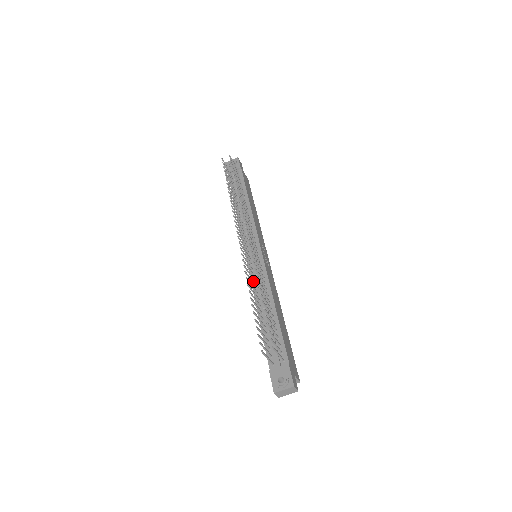
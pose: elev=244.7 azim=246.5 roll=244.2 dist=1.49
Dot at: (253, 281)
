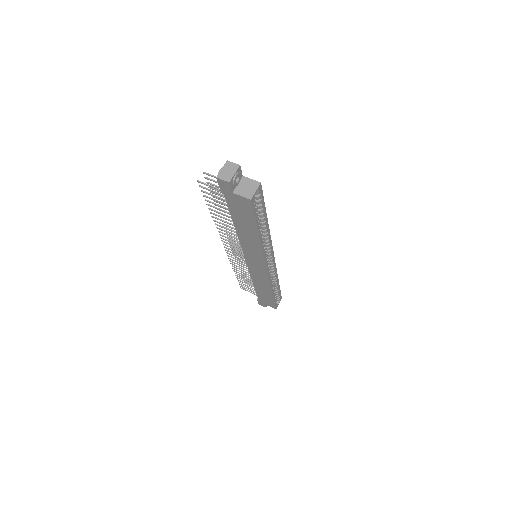
Dot at: (241, 243)
